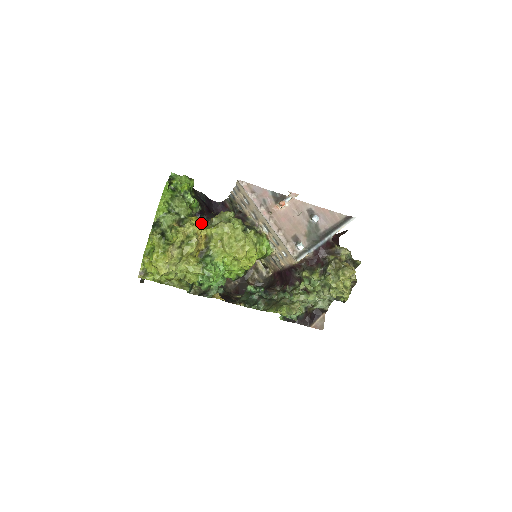
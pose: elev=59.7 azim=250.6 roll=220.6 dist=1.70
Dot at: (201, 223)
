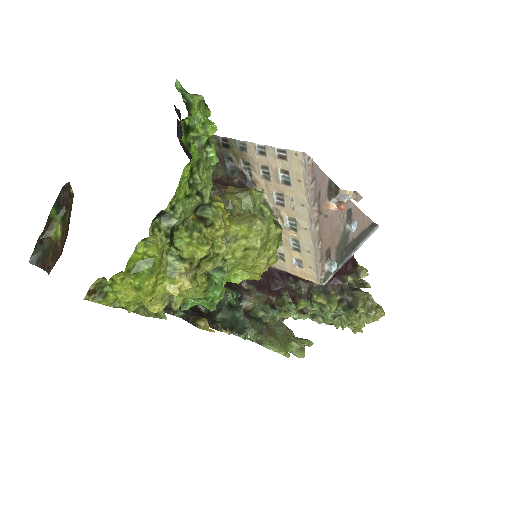
Dot at: occluded
